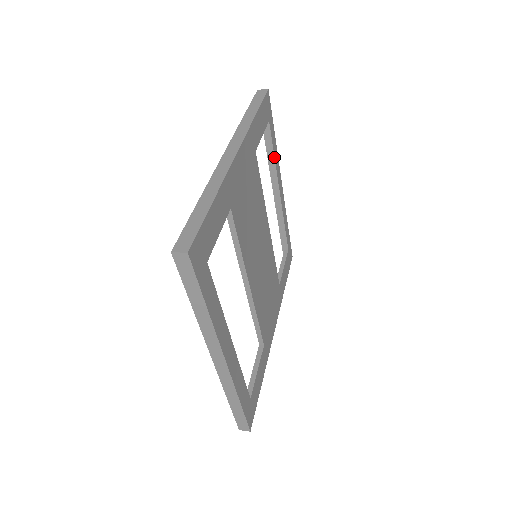
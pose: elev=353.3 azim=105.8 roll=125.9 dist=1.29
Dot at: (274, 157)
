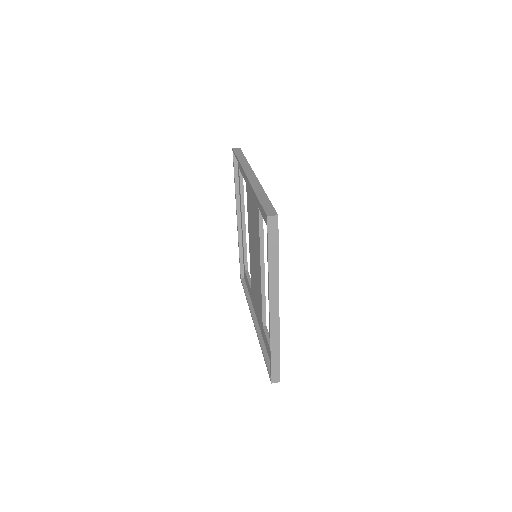
Dot at: occluded
